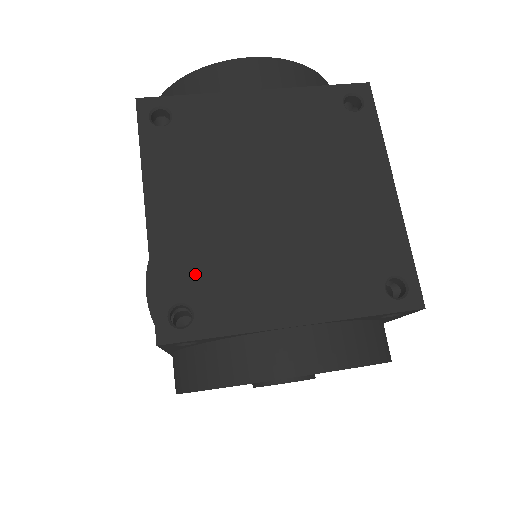
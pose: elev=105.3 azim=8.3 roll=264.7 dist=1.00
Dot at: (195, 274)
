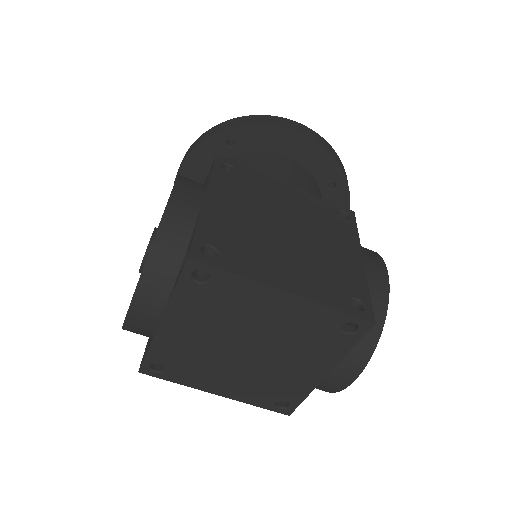
Dot at: (265, 394)
